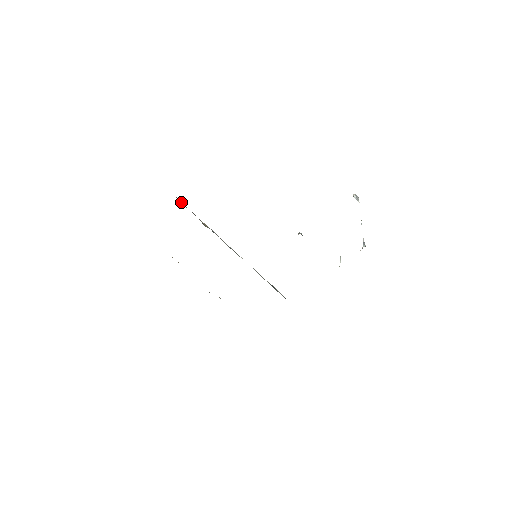
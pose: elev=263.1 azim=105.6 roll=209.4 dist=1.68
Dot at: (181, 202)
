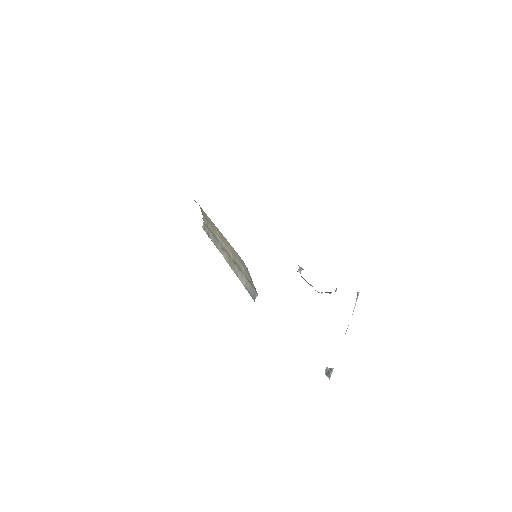
Dot at: occluded
